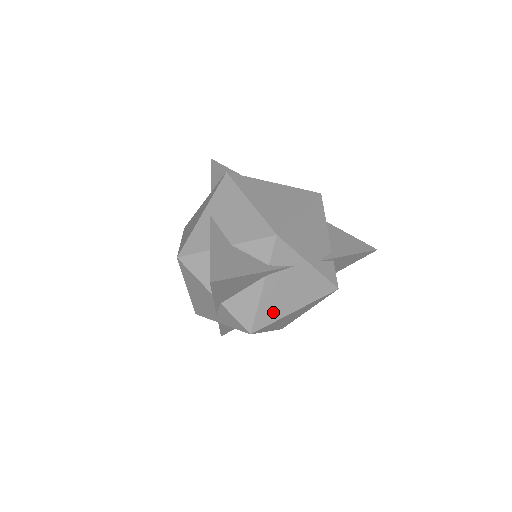
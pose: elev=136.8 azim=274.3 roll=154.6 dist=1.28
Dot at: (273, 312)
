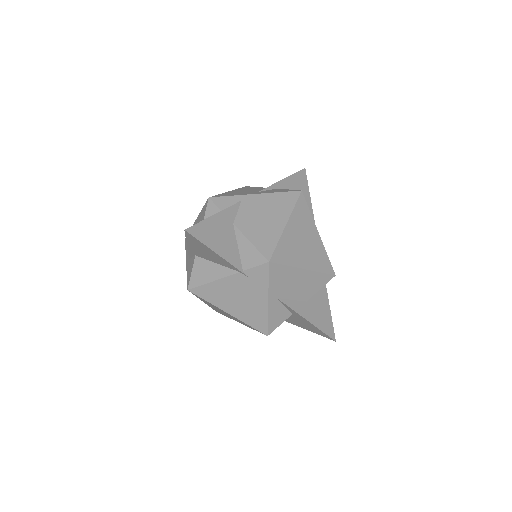
Dot at: occluded
